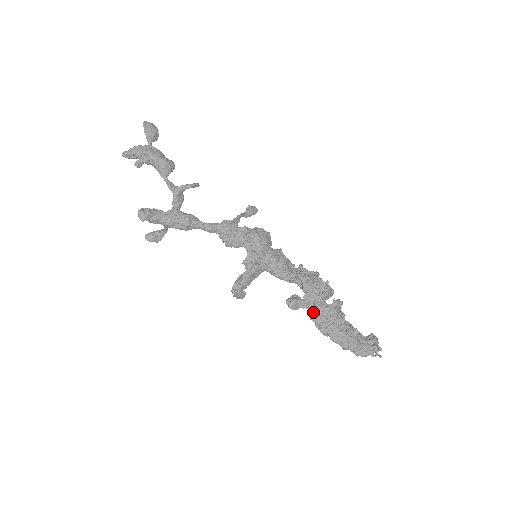
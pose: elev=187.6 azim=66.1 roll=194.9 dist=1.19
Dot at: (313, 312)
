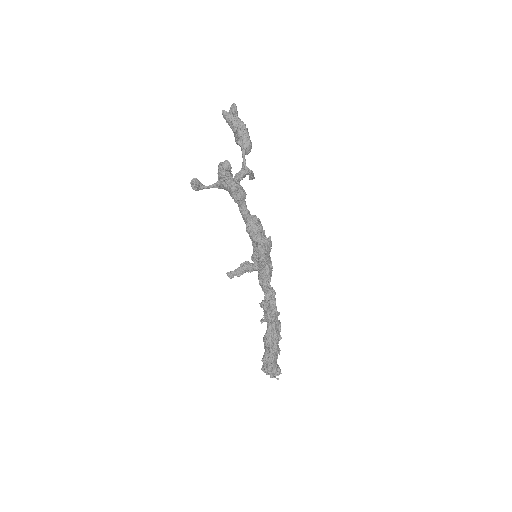
Dot at: (274, 320)
